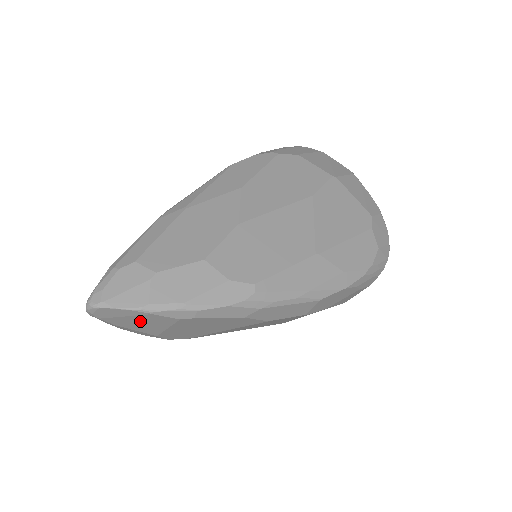
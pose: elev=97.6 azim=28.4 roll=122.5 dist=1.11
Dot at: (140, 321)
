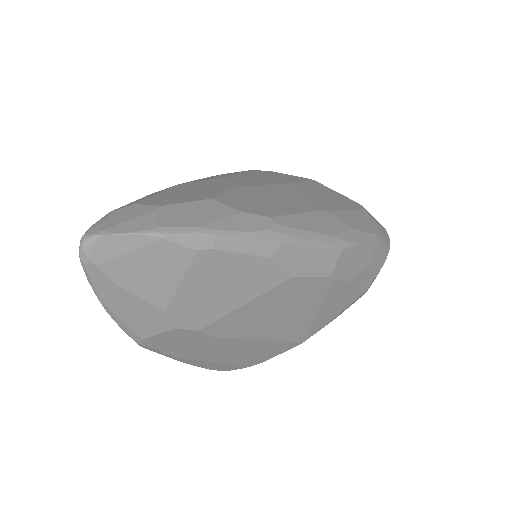
Dot at: (147, 265)
